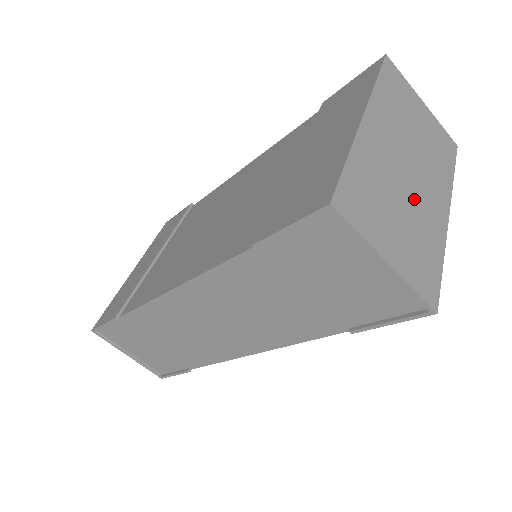
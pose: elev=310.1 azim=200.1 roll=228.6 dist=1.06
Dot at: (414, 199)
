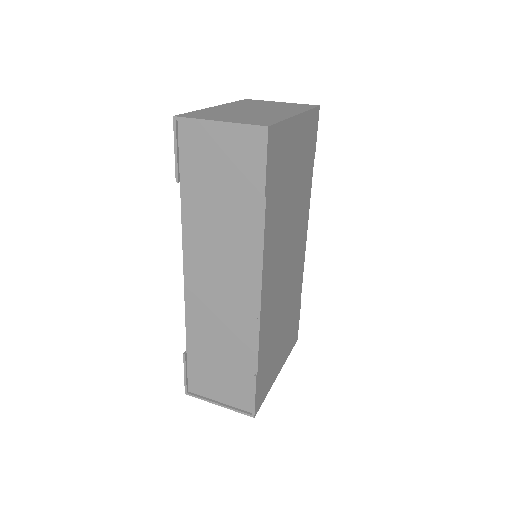
Dot at: (257, 113)
